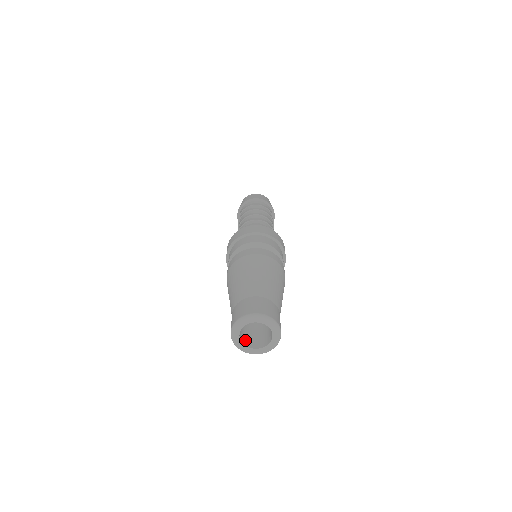
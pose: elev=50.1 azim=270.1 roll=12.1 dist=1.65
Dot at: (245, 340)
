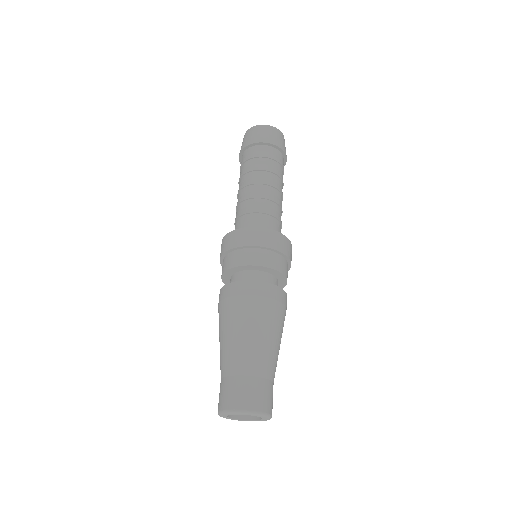
Dot at: occluded
